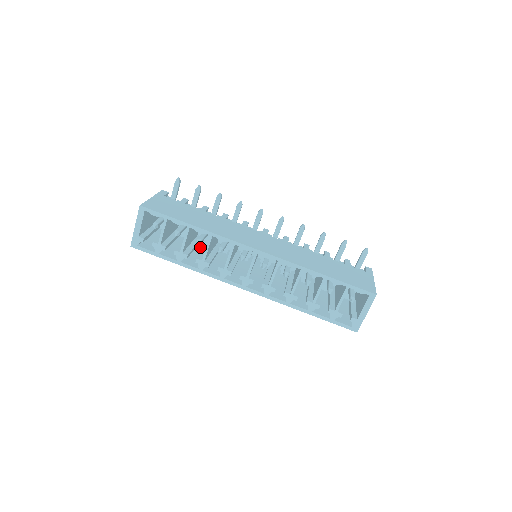
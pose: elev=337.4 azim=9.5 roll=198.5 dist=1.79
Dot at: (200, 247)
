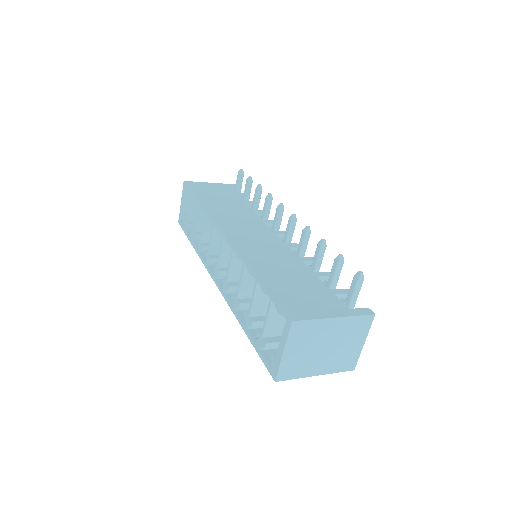
Dot at: occluded
